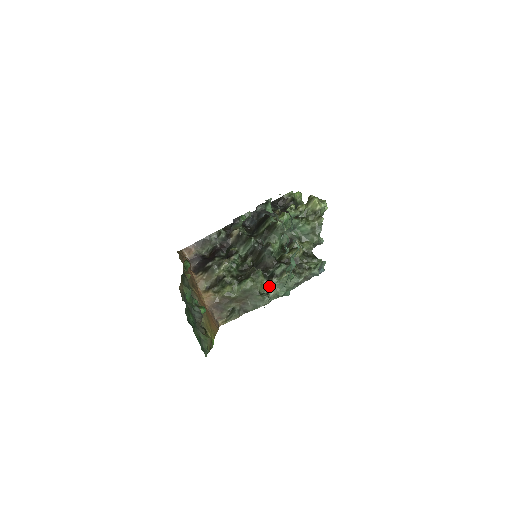
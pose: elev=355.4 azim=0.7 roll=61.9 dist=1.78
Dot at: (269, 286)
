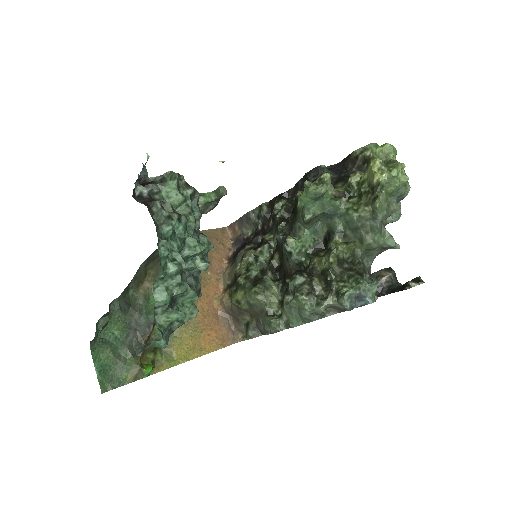
Dot at: (282, 306)
